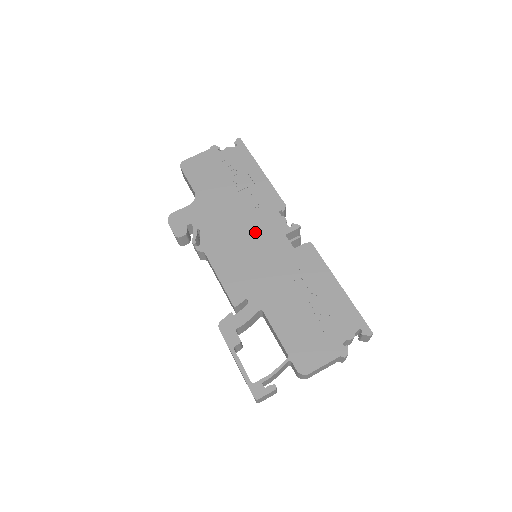
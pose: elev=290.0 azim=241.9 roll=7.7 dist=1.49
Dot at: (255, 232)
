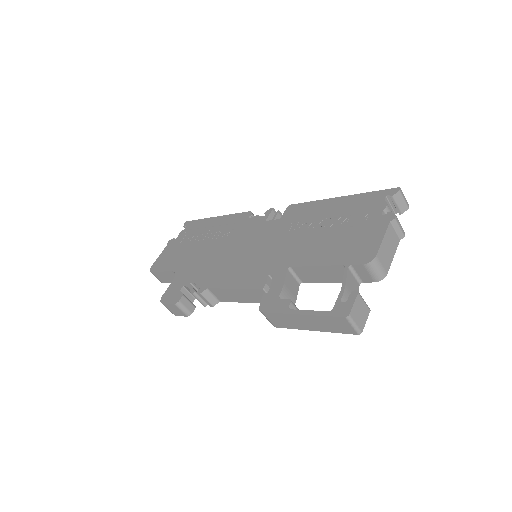
Dot at: (240, 242)
